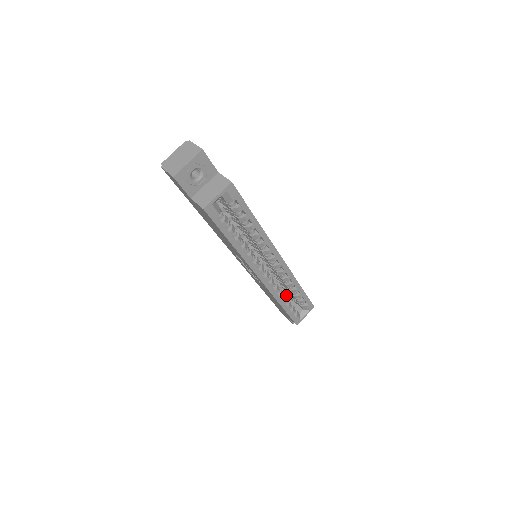
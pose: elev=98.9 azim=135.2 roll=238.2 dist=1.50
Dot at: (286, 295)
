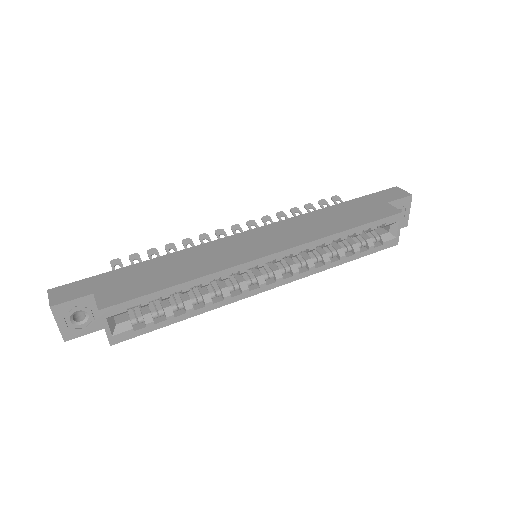
Dot at: occluded
